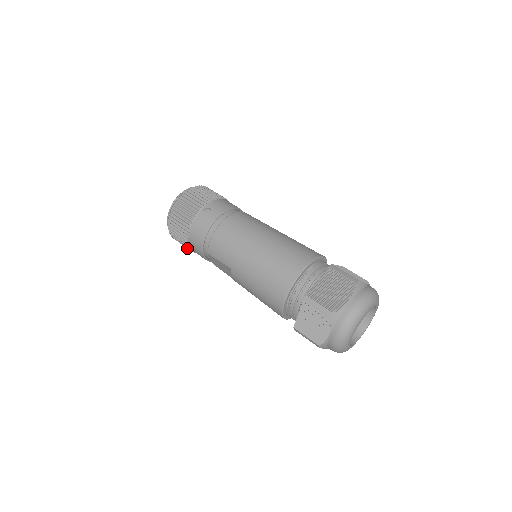
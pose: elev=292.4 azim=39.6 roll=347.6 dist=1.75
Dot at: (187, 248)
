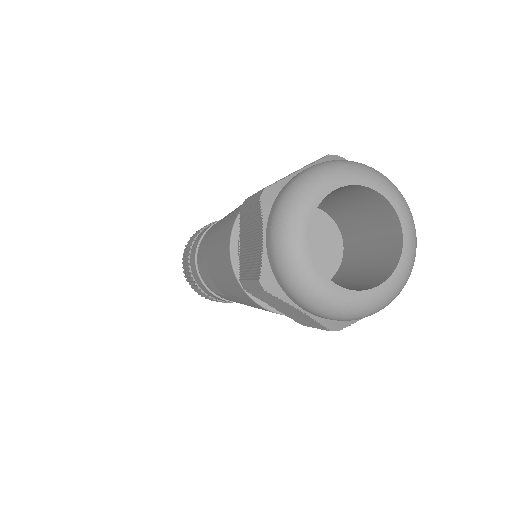
Dot at: (196, 288)
